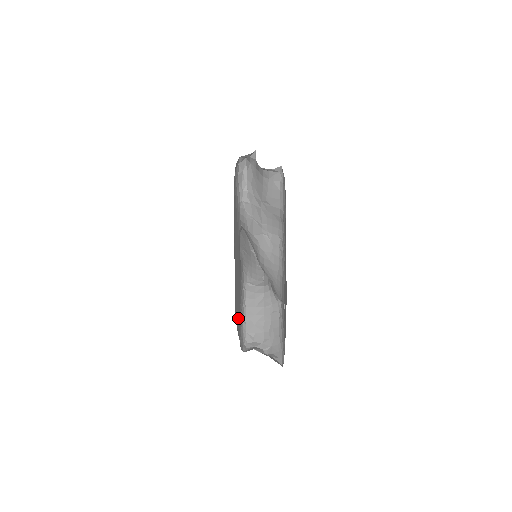
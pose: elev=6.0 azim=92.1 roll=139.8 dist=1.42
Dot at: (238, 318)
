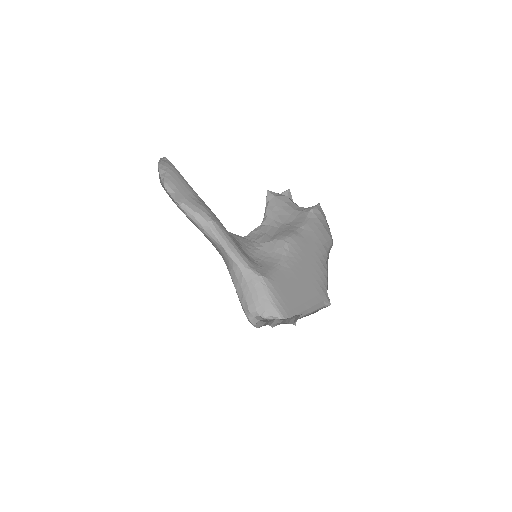
Dot at: occluded
